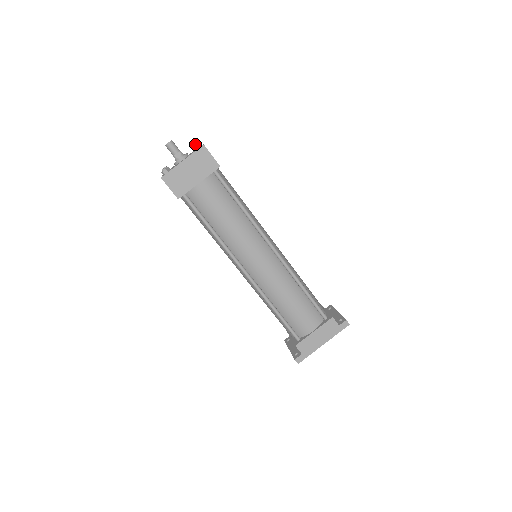
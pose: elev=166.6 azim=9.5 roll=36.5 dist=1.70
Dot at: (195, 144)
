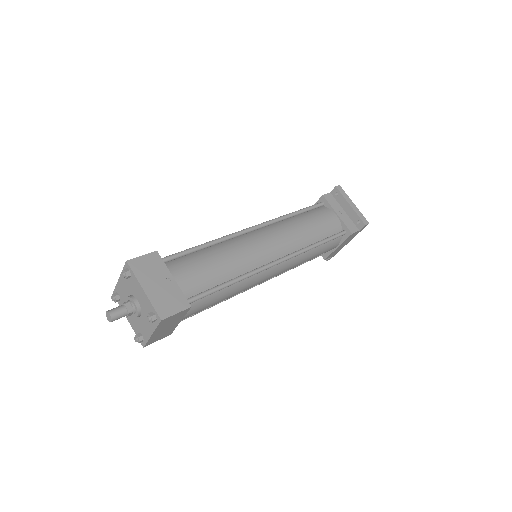
Dot at: (149, 321)
